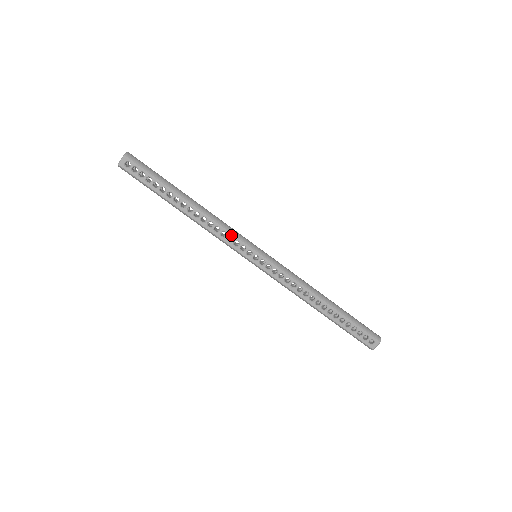
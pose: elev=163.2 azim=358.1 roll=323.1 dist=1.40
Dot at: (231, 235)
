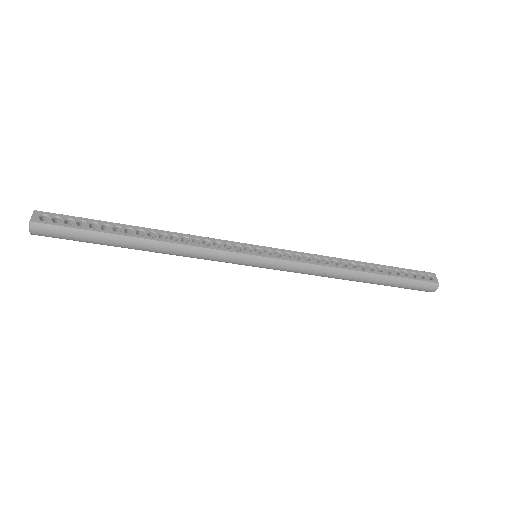
Dot at: (215, 240)
